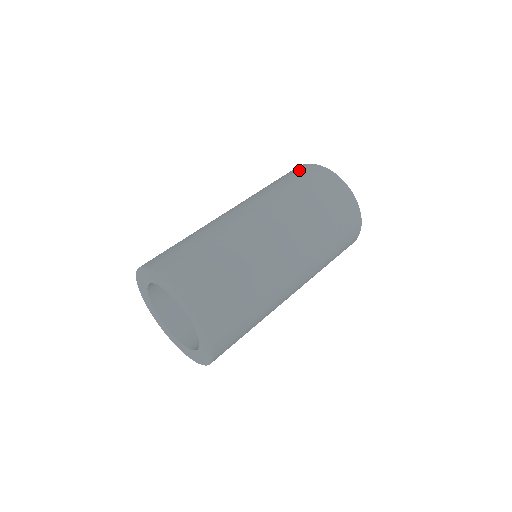
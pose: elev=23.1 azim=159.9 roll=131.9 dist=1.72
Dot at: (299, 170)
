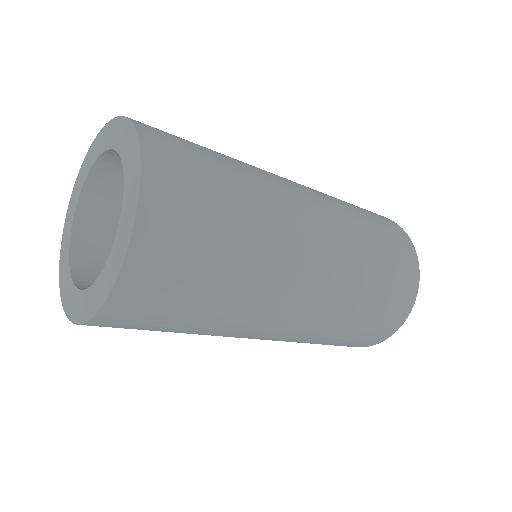
Dot at: occluded
